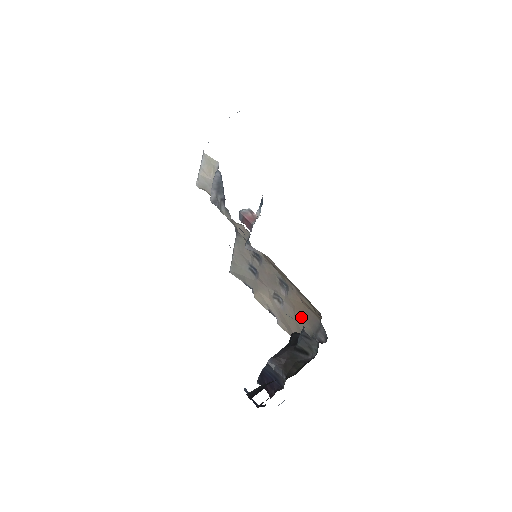
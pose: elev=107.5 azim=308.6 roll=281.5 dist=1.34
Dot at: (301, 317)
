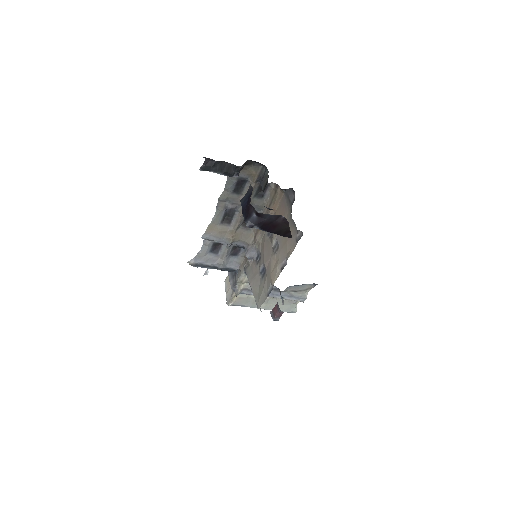
Dot at: occluded
